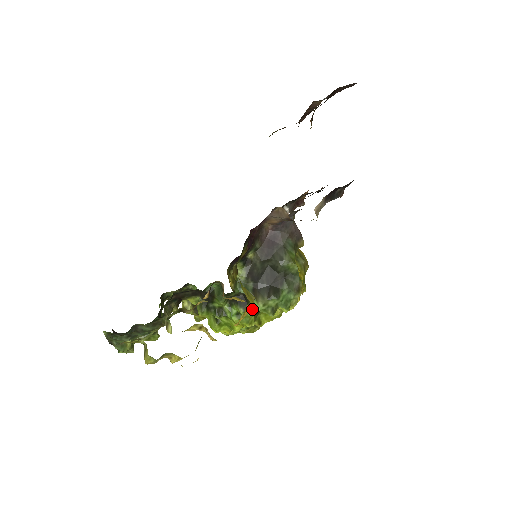
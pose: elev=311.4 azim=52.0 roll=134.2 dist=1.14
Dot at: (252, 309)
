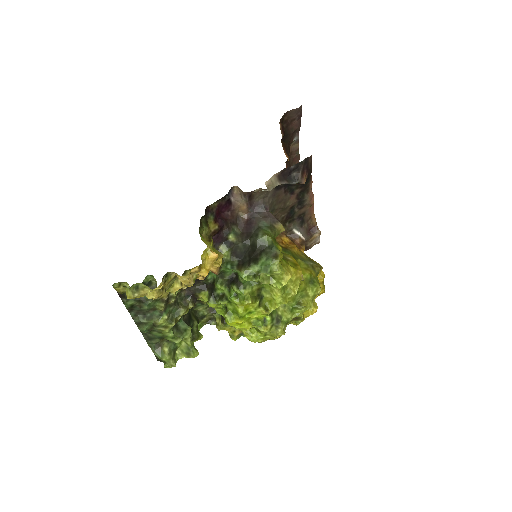
Dot at: (213, 255)
